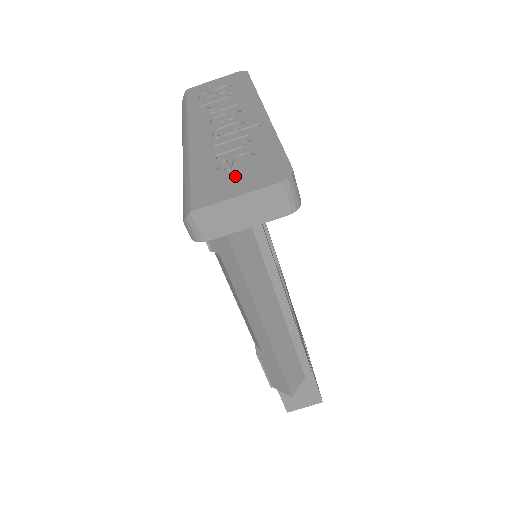
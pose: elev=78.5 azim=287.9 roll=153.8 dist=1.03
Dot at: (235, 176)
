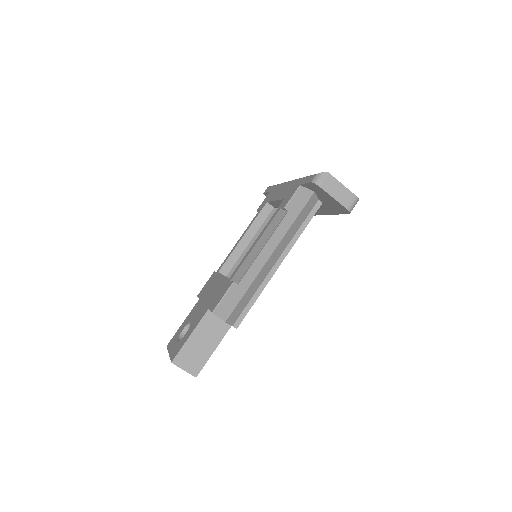
Dot at: occluded
